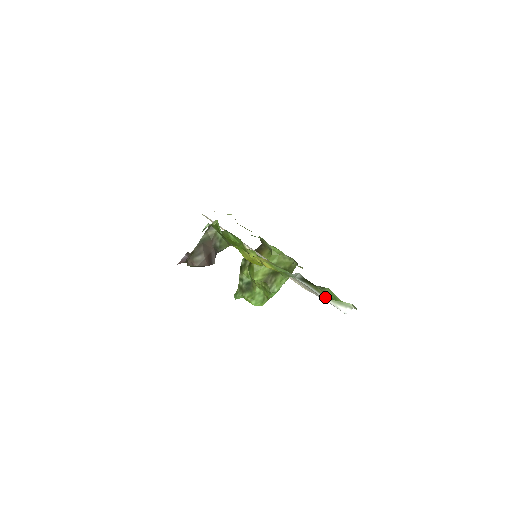
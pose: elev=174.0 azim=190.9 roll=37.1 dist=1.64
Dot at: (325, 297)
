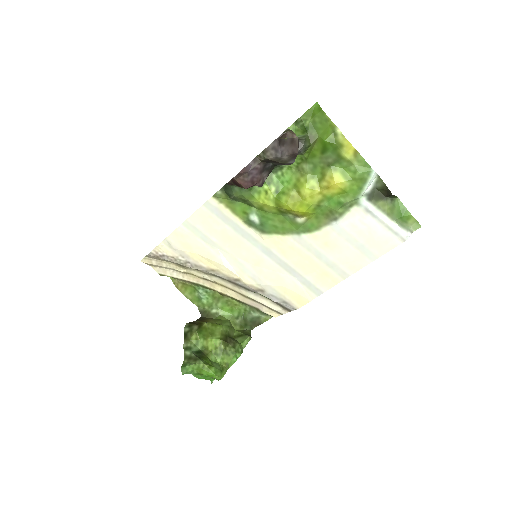
Dot at: (389, 219)
